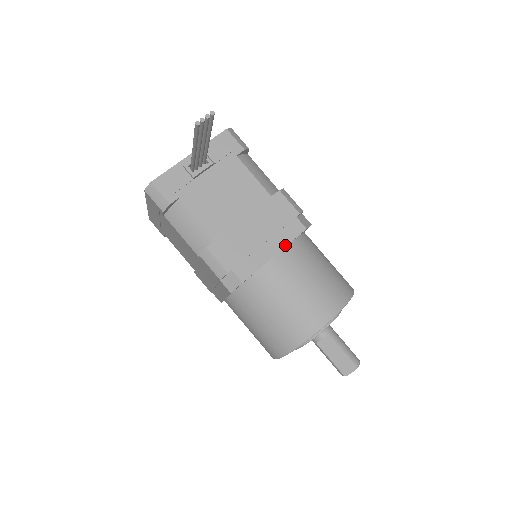
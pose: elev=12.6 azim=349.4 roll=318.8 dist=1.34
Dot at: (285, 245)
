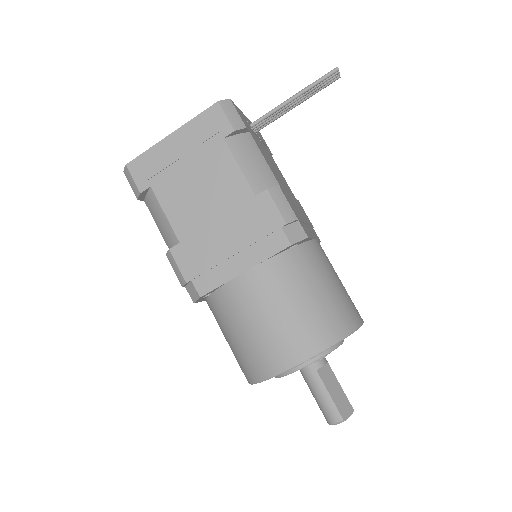
Dot at: occluded
